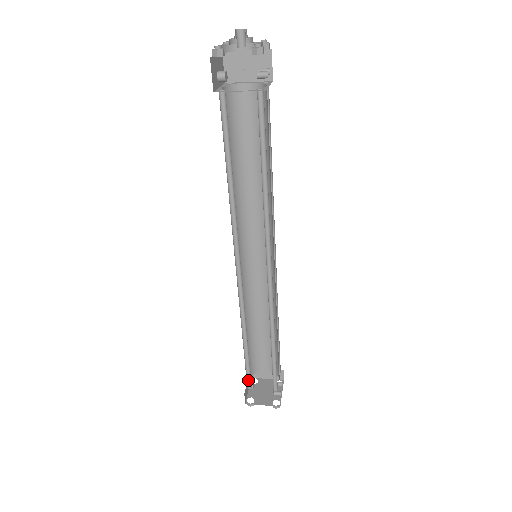
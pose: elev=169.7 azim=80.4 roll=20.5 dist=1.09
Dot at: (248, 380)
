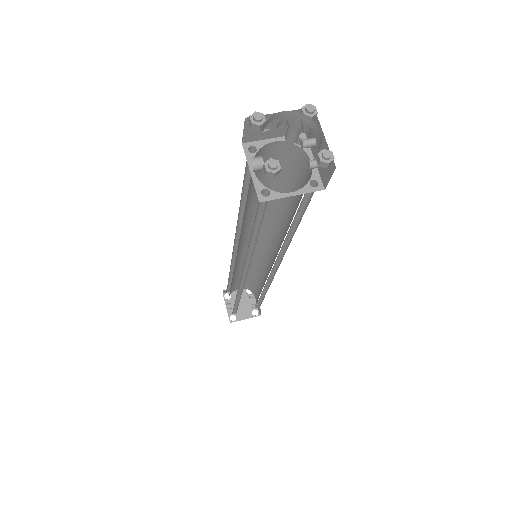
Dot at: (233, 311)
